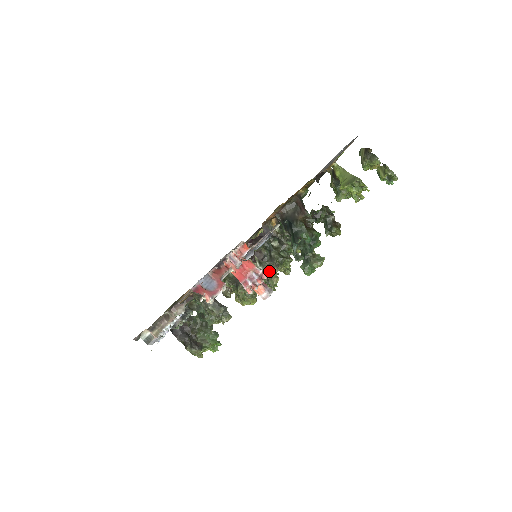
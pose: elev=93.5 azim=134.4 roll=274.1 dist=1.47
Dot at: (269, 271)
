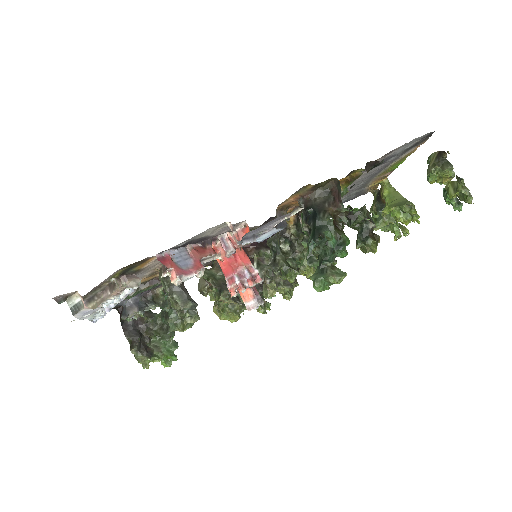
Dot at: (267, 278)
